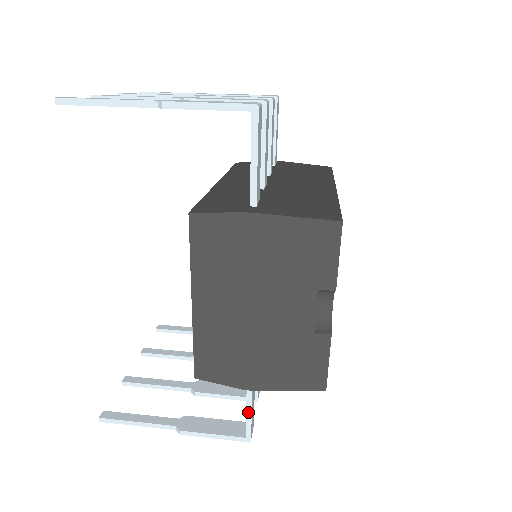
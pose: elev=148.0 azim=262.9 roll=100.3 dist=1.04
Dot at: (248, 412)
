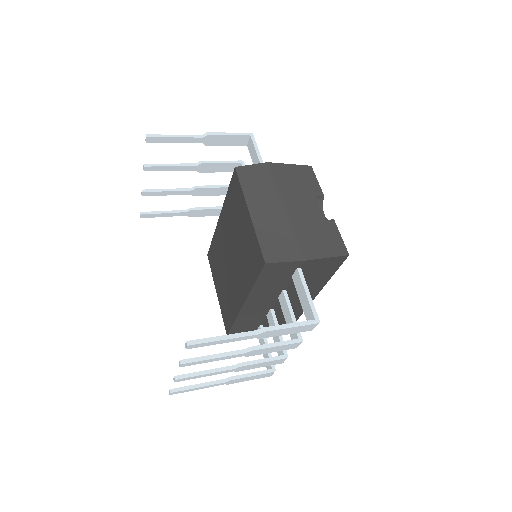
Dot at: (308, 295)
